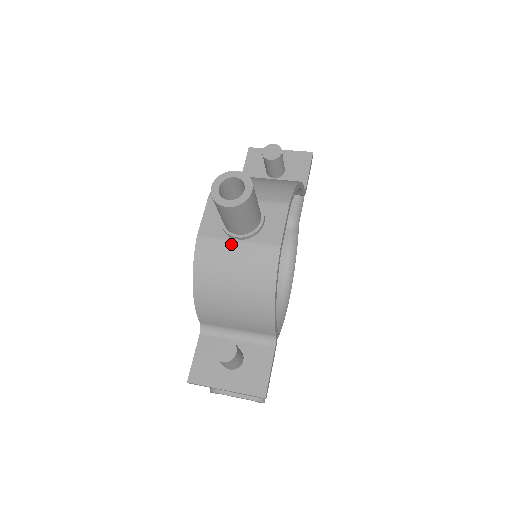
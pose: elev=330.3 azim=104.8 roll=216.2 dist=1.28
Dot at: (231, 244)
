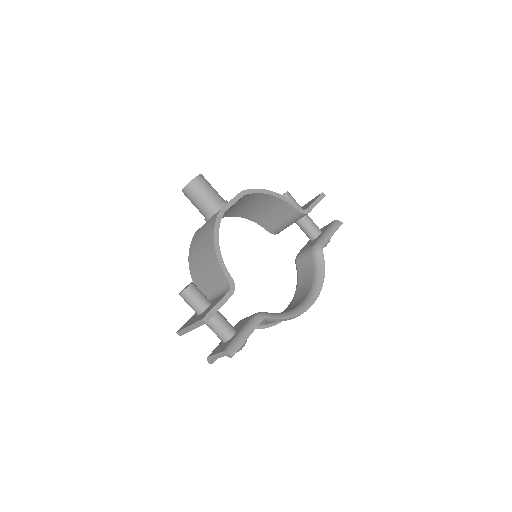
Dot at: (205, 224)
